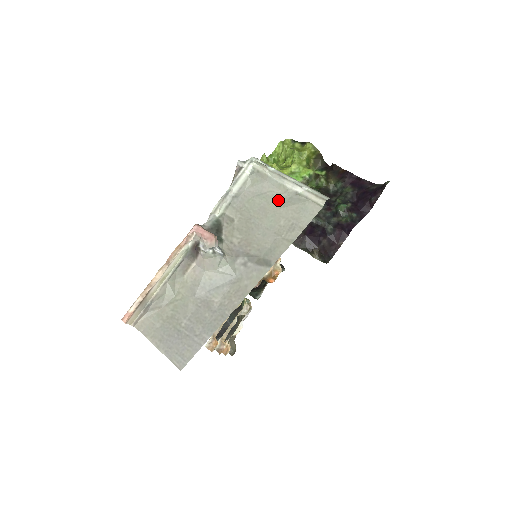
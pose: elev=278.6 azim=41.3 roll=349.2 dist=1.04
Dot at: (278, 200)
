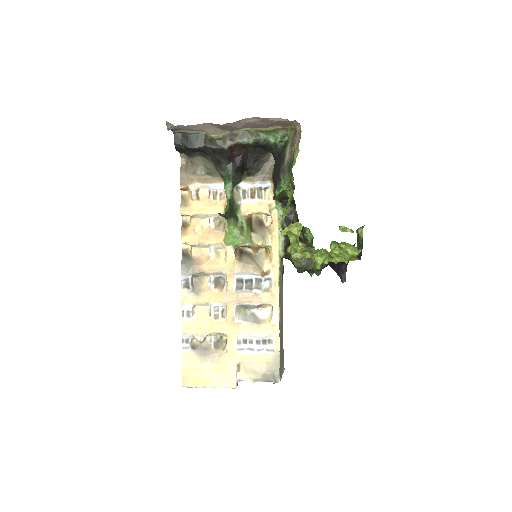
Dot at: occluded
